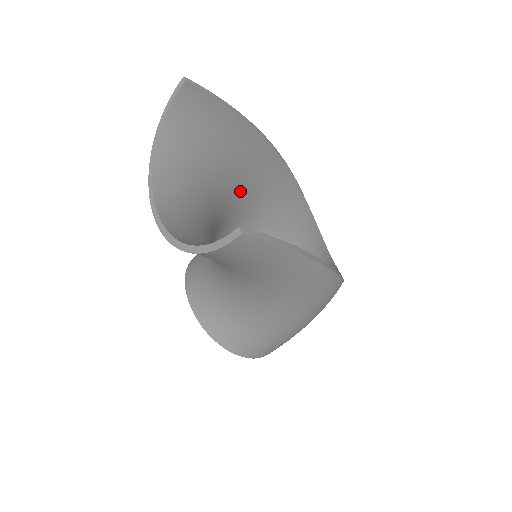
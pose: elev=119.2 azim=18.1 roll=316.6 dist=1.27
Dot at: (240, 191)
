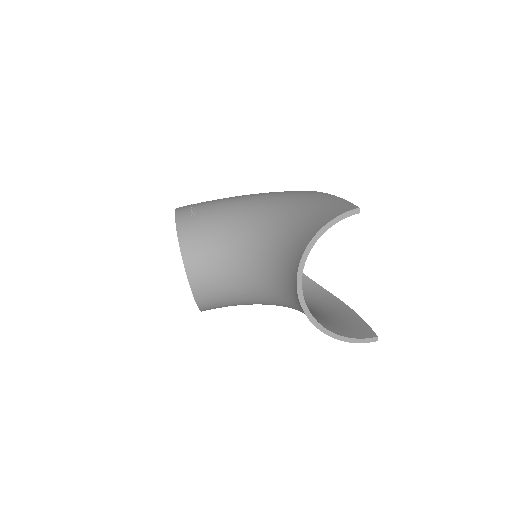
Dot at: occluded
